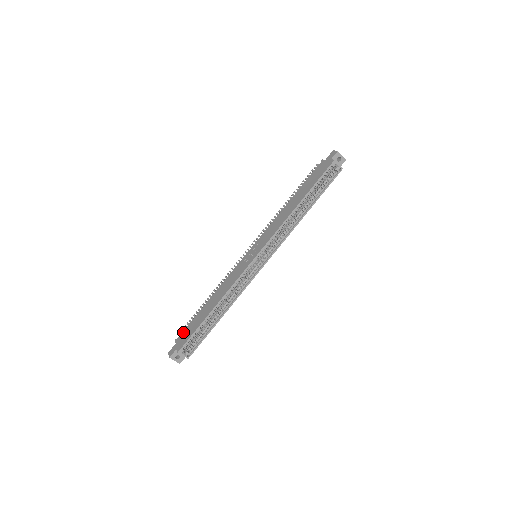
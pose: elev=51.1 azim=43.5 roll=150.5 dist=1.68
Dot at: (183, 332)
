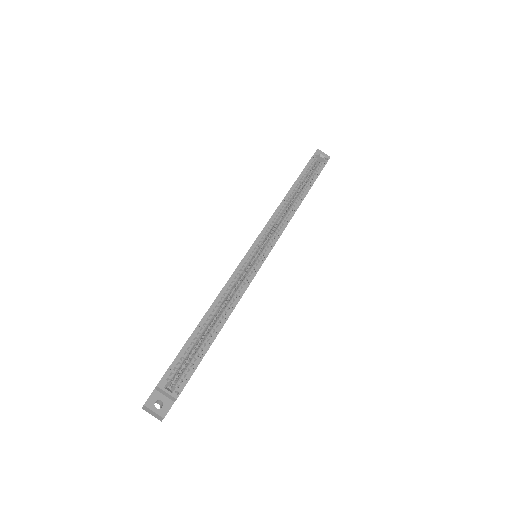
Dot at: occluded
